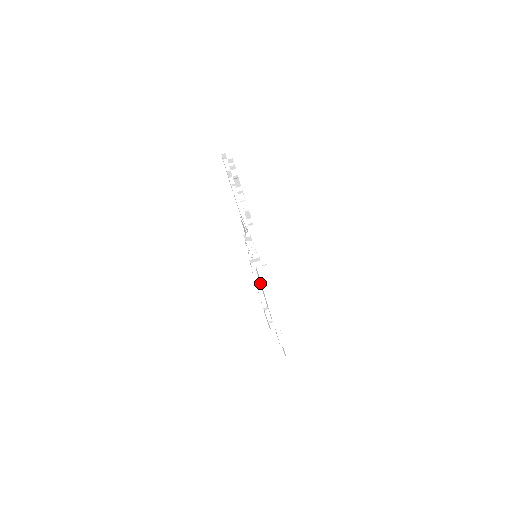
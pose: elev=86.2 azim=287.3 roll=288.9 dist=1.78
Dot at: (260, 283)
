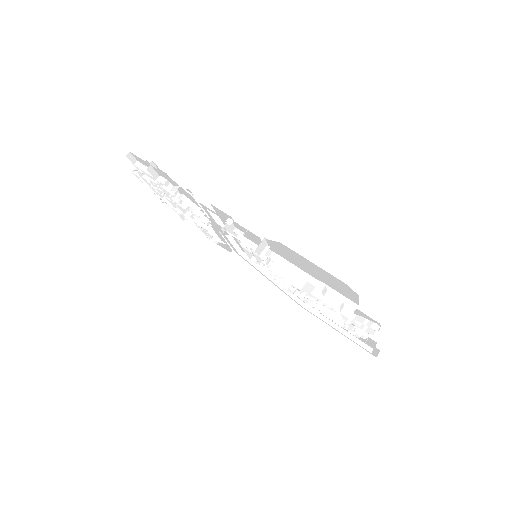
Dot at: (291, 265)
